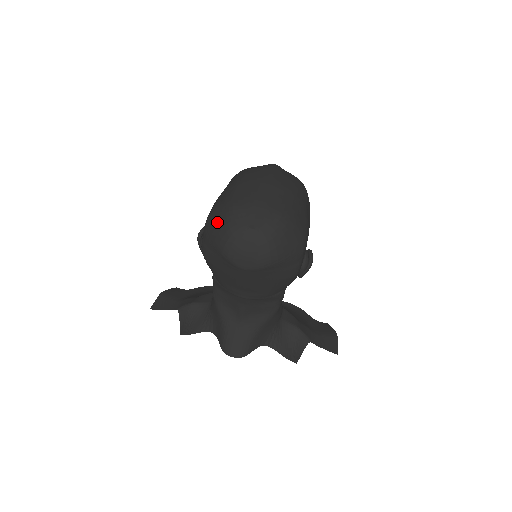
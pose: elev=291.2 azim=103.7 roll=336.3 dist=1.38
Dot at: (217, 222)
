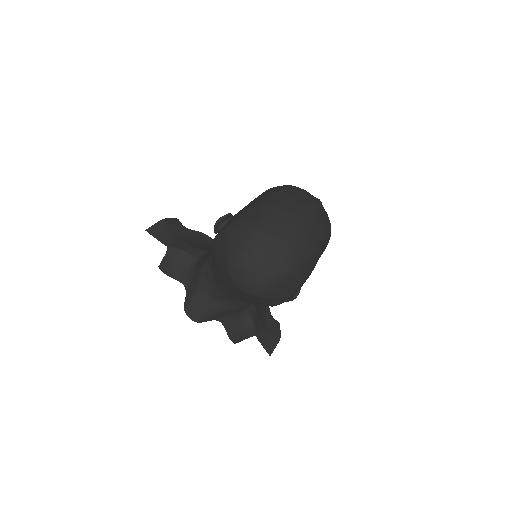
Dot at: (239, 236)
